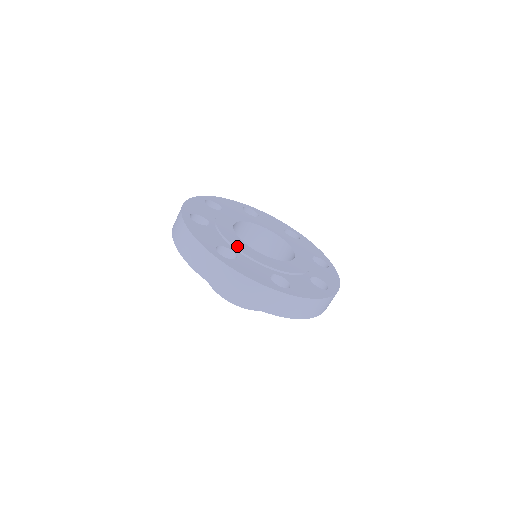
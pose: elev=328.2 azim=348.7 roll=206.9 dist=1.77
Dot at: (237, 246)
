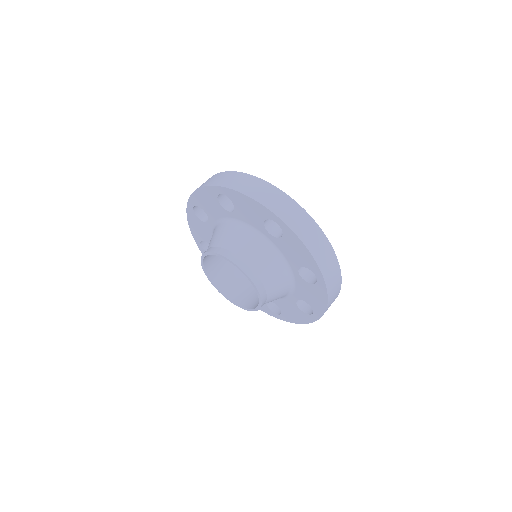
Dot at: occluded
